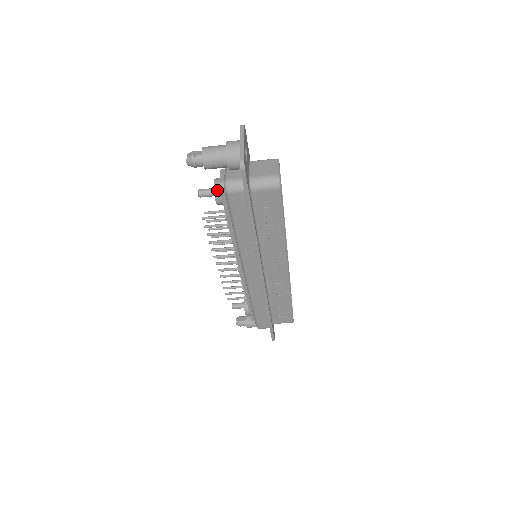
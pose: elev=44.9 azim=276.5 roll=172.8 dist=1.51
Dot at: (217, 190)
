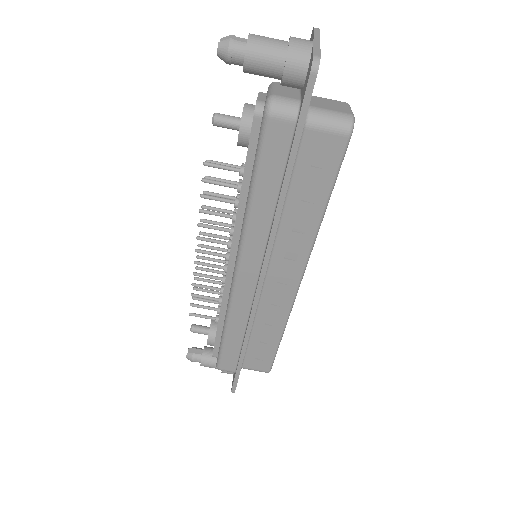
Dot at: (247, 116)
